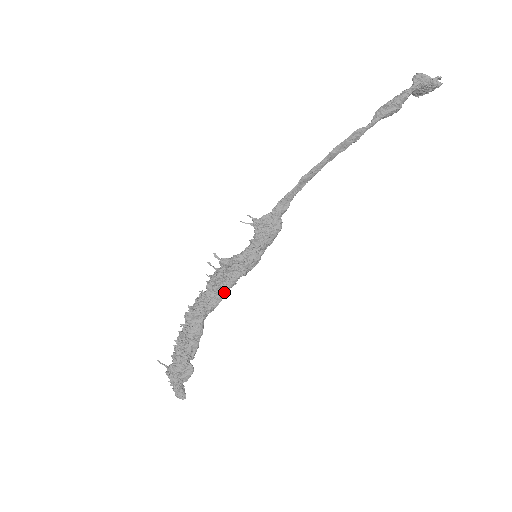
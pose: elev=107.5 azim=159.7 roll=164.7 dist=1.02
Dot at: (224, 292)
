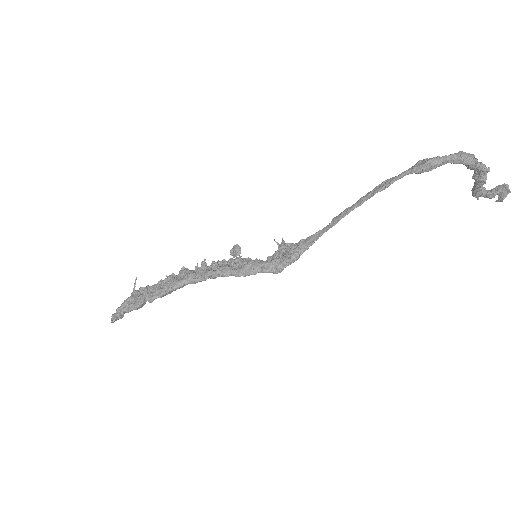
Dot at: (215, 272)
